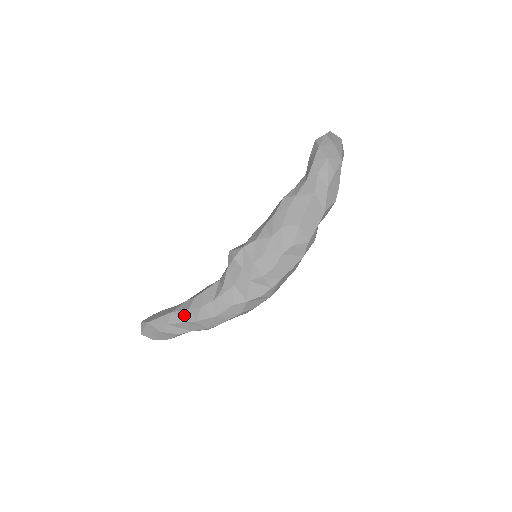
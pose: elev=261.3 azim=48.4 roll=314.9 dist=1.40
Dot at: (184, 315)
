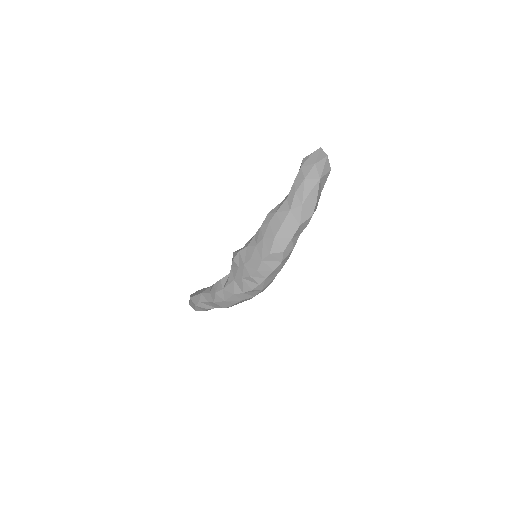
Dot at: (208, 297)
